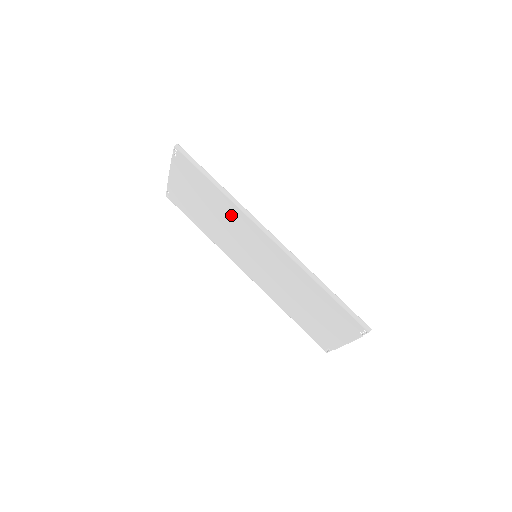
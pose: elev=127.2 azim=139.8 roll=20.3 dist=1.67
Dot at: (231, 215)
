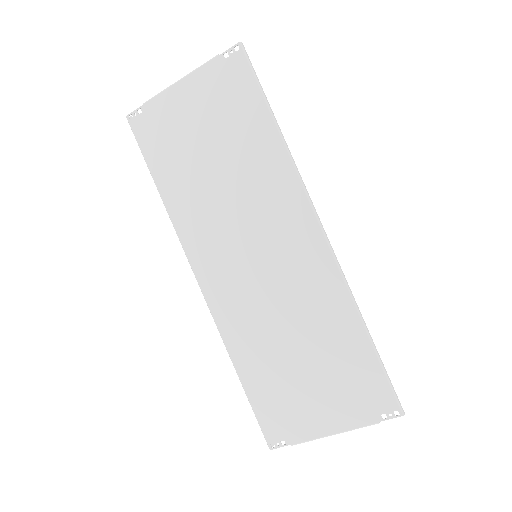
Dot at: (265, 177)
